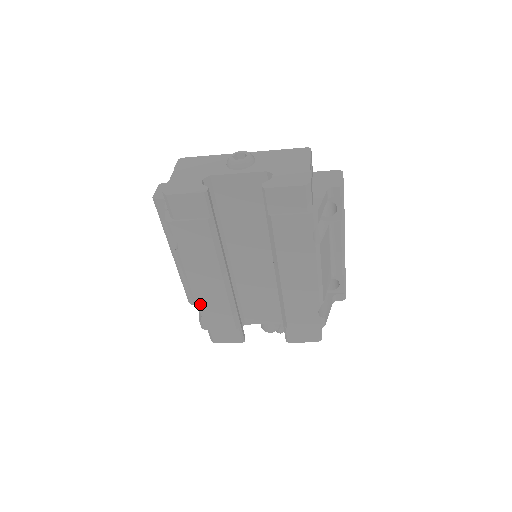
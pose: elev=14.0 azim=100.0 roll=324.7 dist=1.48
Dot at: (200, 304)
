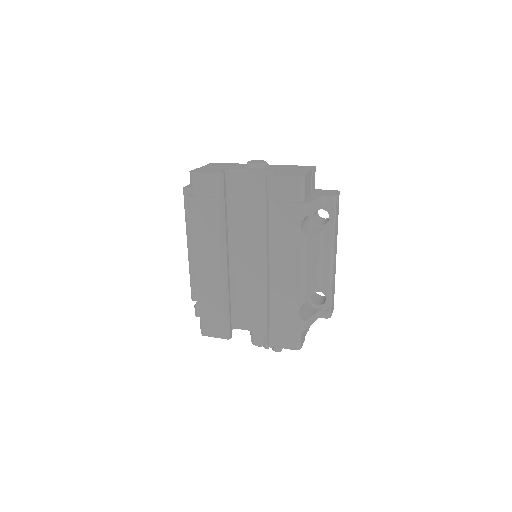
Dot at: (198, 286)
